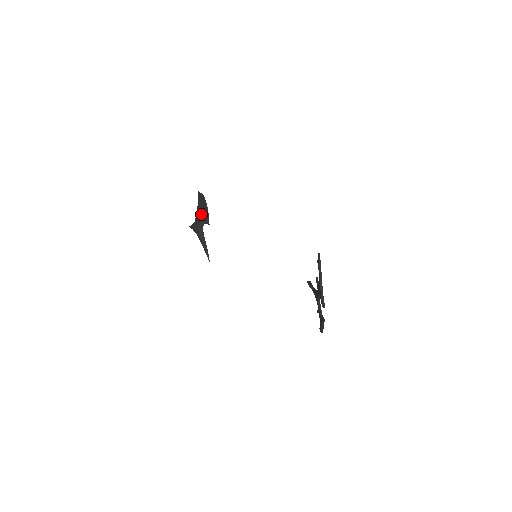
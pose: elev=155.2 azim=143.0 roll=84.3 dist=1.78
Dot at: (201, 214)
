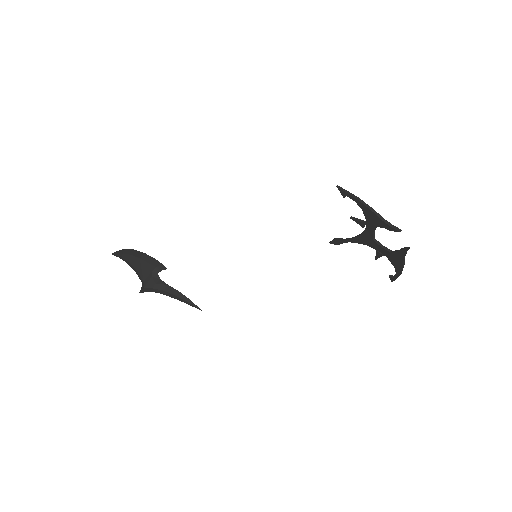
Dot at: (144, 266)
